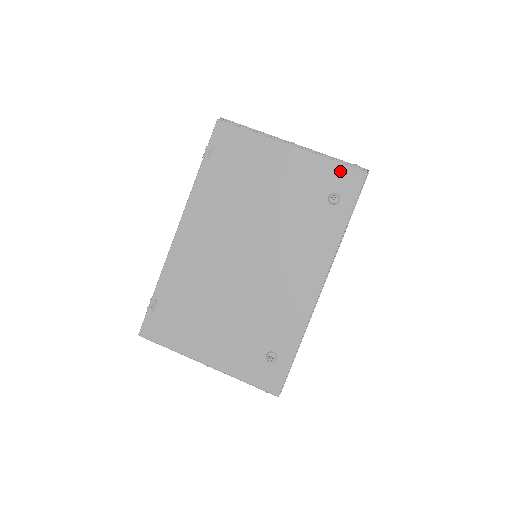
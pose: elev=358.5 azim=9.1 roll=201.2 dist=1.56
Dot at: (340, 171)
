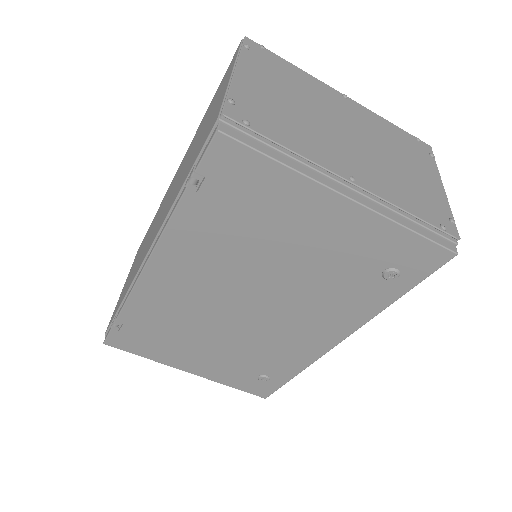
Dot at: (416, 246)
